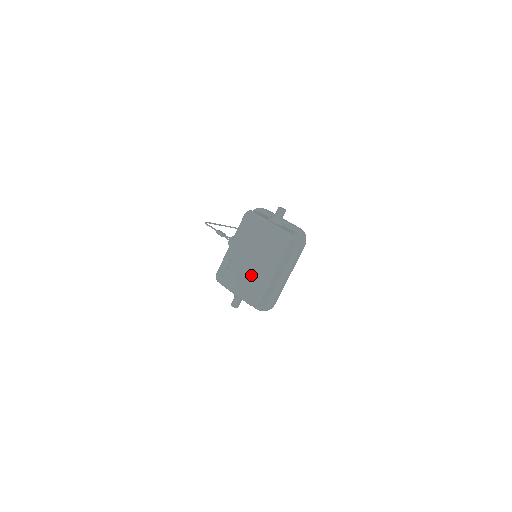
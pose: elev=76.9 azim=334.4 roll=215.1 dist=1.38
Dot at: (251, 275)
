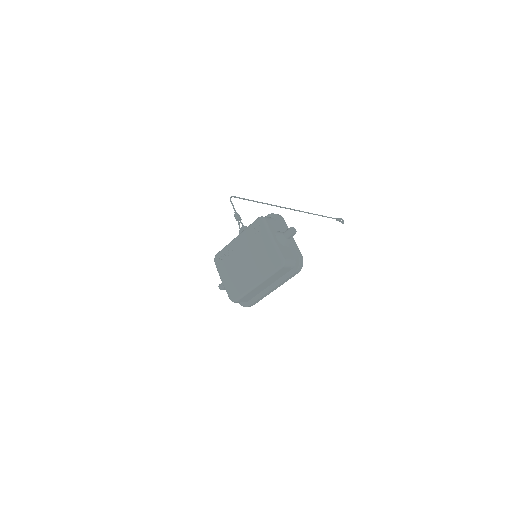
Dot at: (240, 276)
